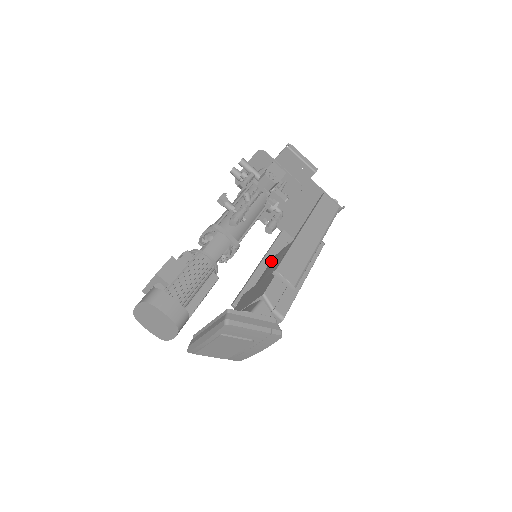
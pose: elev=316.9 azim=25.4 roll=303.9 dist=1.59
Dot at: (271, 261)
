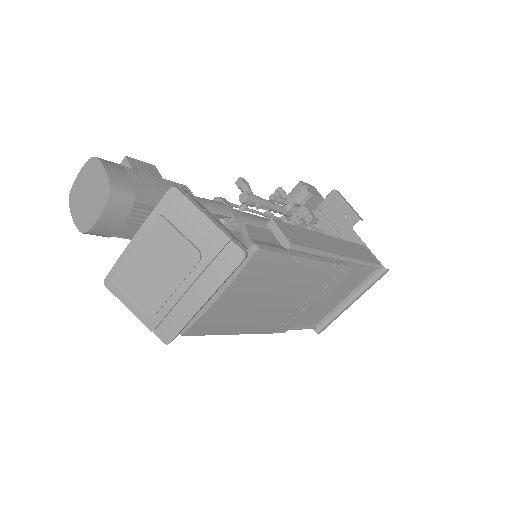
Dot at: occluded
